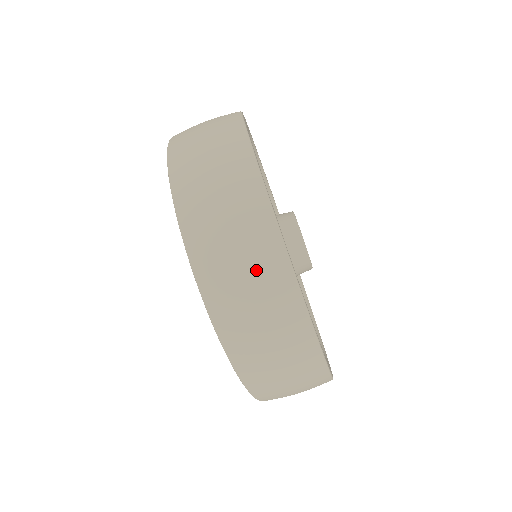
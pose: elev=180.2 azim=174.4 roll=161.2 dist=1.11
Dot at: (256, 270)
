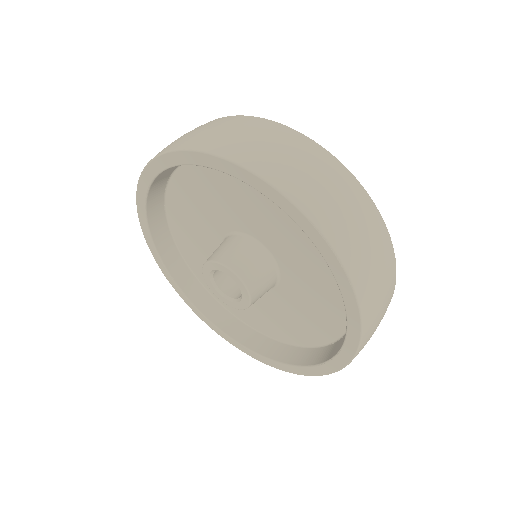
Dot at: (386, 306)
